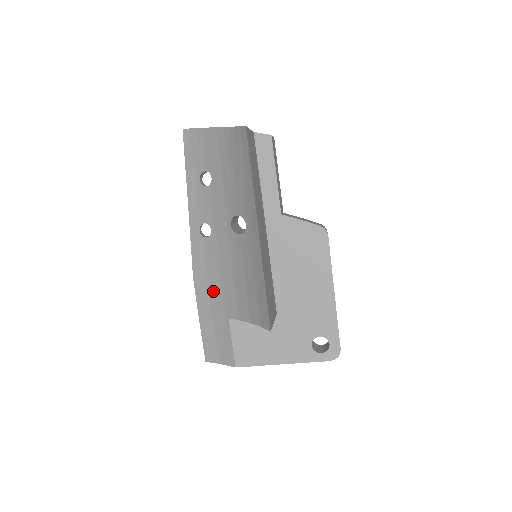
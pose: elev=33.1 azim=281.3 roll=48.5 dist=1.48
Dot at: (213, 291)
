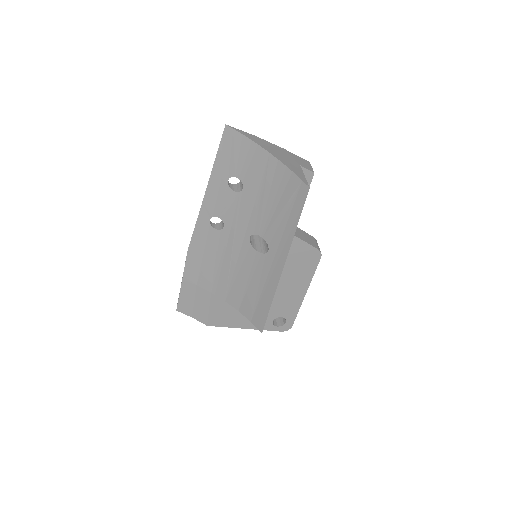
Dot at: (206, 270)
